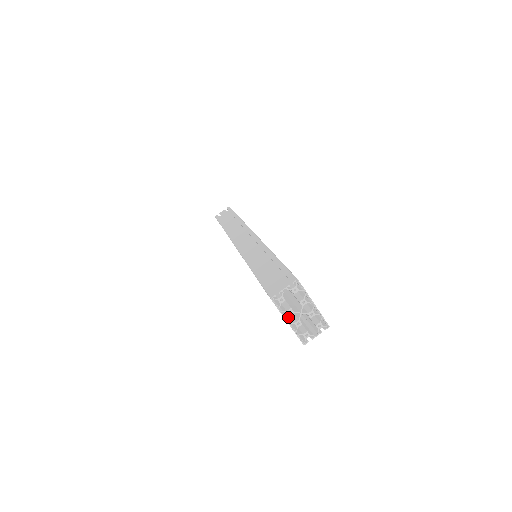
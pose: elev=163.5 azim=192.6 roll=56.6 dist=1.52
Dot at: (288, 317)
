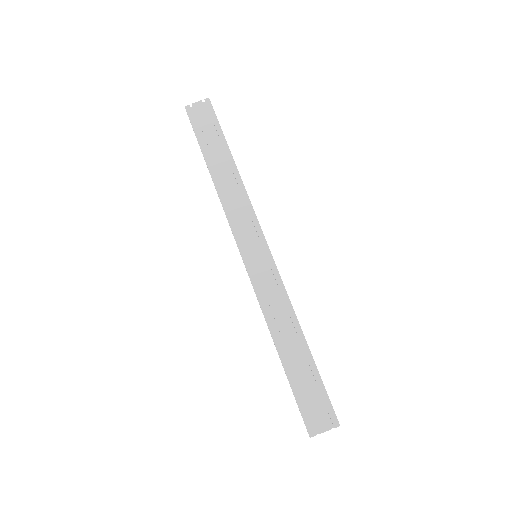
Dot at: occluded
